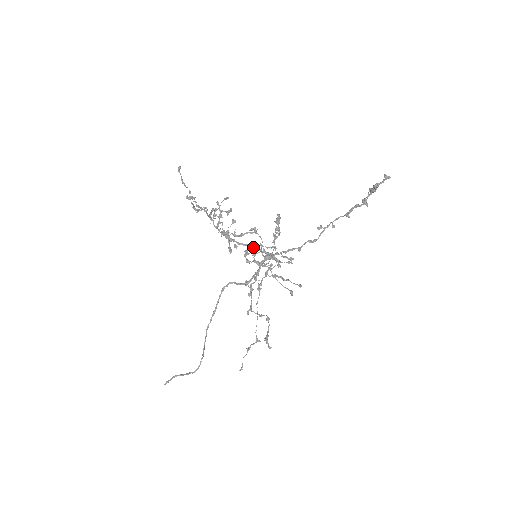
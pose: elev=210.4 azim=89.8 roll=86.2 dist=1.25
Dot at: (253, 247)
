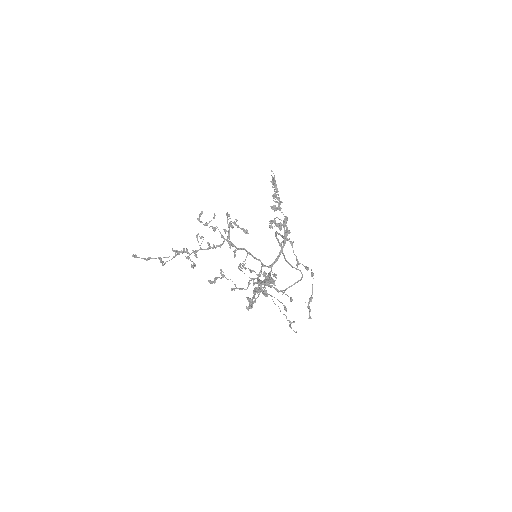
Dot at: (247, 252)
